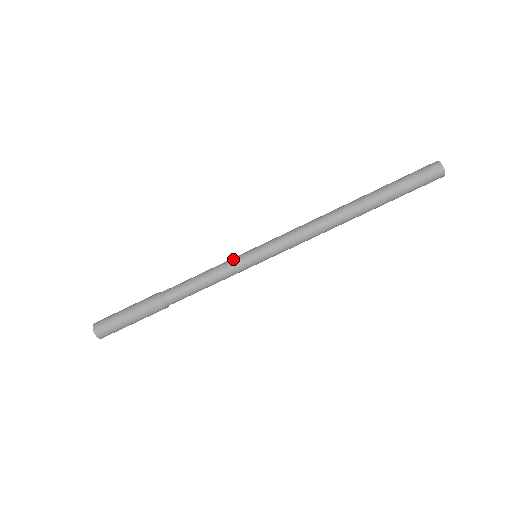
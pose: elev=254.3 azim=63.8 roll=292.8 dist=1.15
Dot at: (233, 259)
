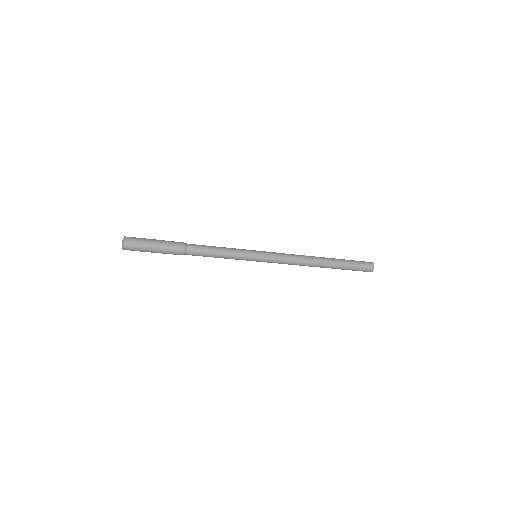
Dot at: (243, 256)
